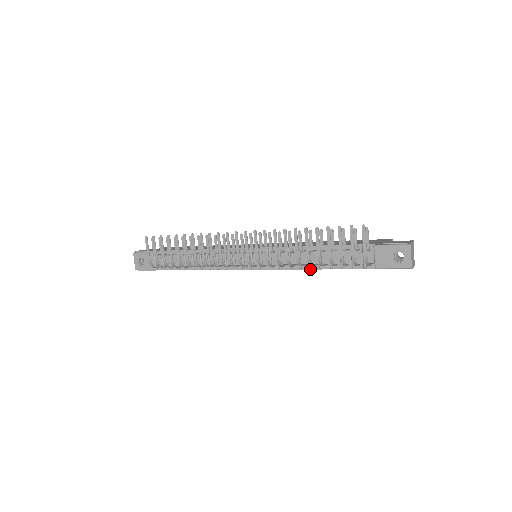
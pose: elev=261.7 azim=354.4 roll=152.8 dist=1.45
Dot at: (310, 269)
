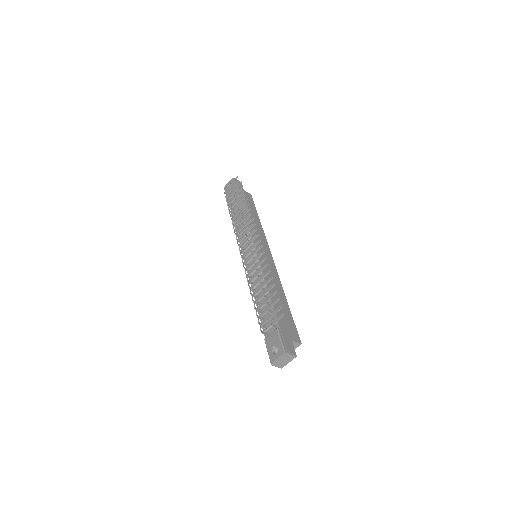
Dot at: occluded
